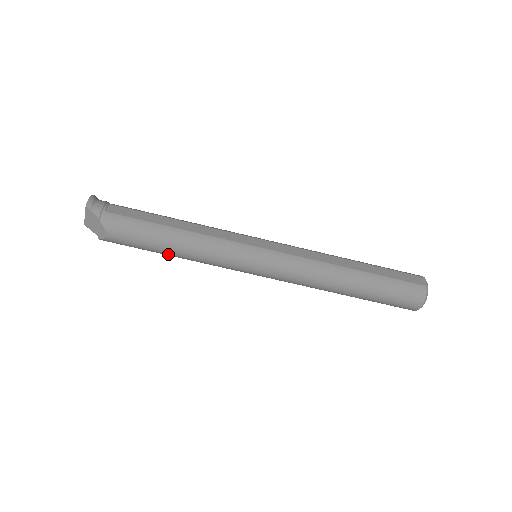
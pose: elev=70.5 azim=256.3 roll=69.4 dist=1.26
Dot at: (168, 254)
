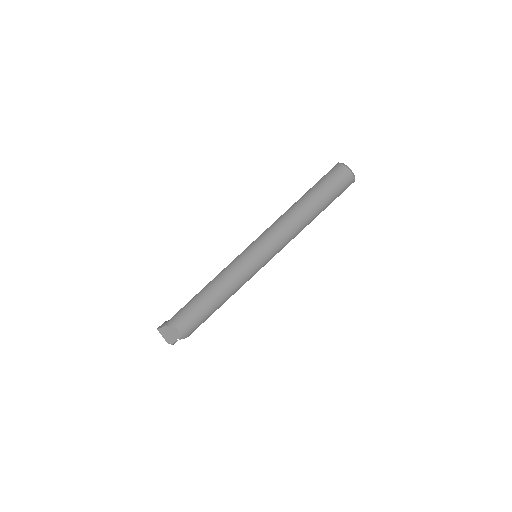
Dot at: (215, 304)
